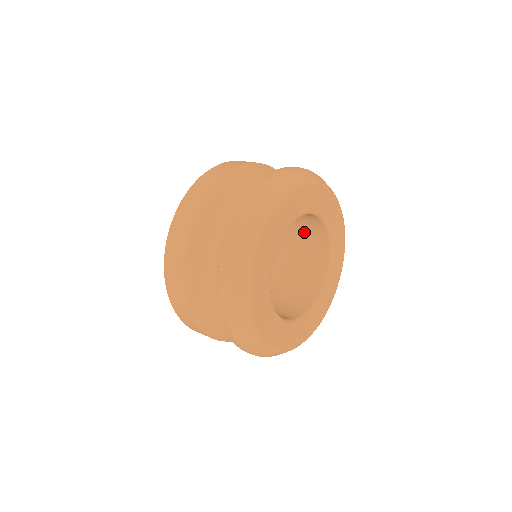
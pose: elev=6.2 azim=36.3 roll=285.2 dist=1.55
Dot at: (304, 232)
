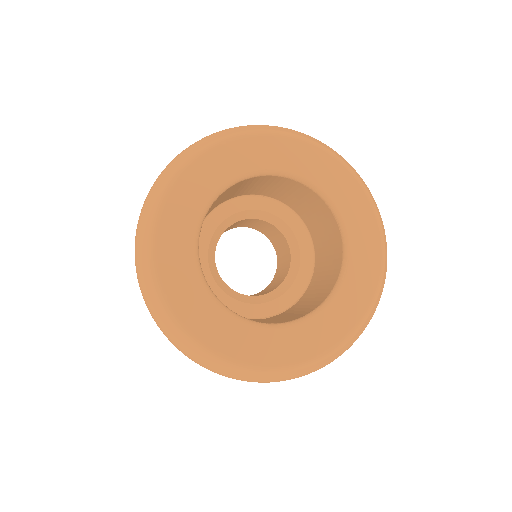
Dot at: (308, 207)
